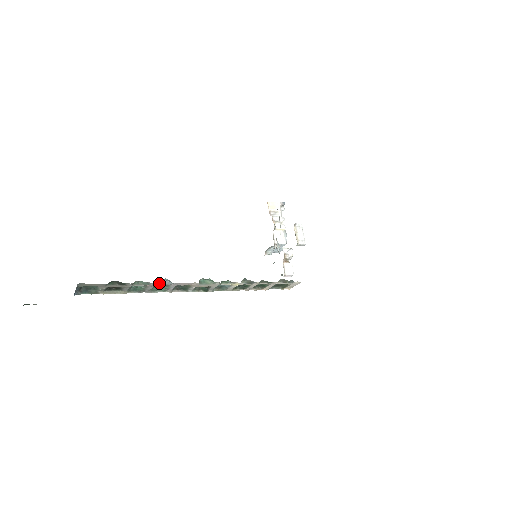
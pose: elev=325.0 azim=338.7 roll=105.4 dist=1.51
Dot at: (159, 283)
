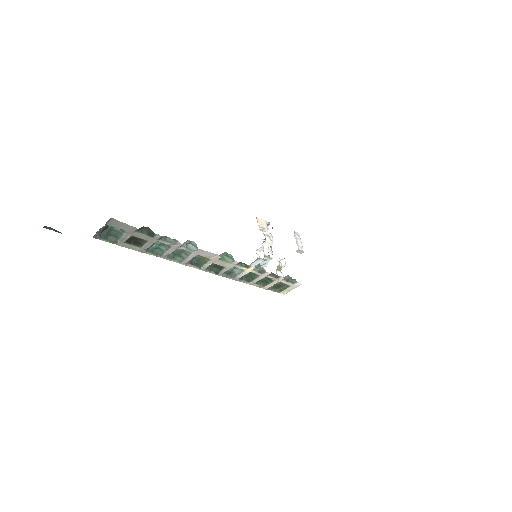
Dot at: (184, 246)
